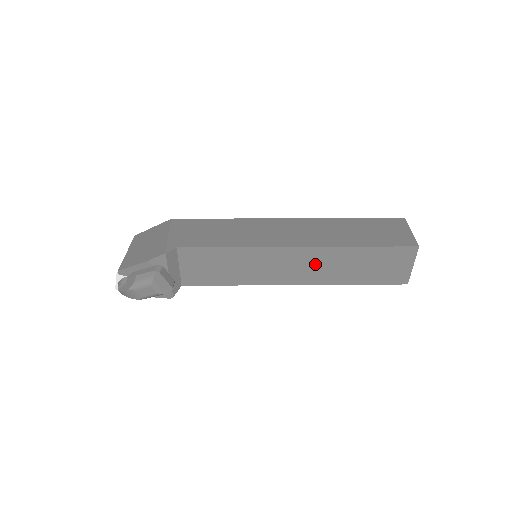
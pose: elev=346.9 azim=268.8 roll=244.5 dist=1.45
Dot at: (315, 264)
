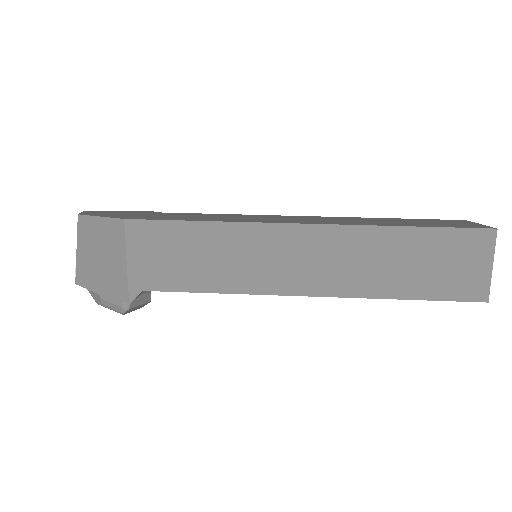
Dot at: occluded
